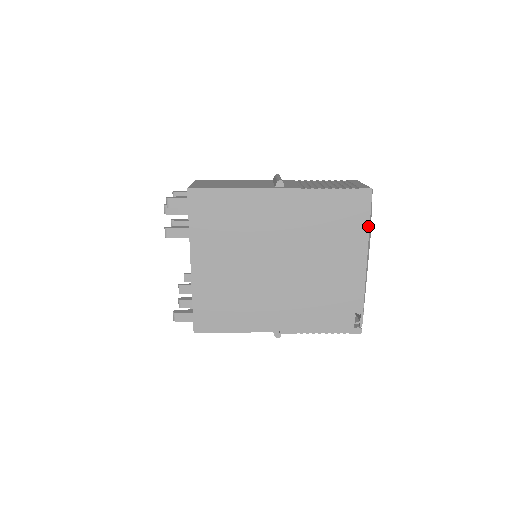
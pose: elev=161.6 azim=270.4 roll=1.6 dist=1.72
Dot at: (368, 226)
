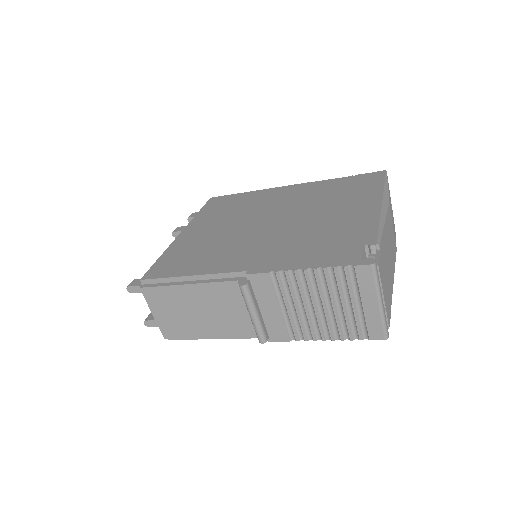
Dot at: (382, 187)
